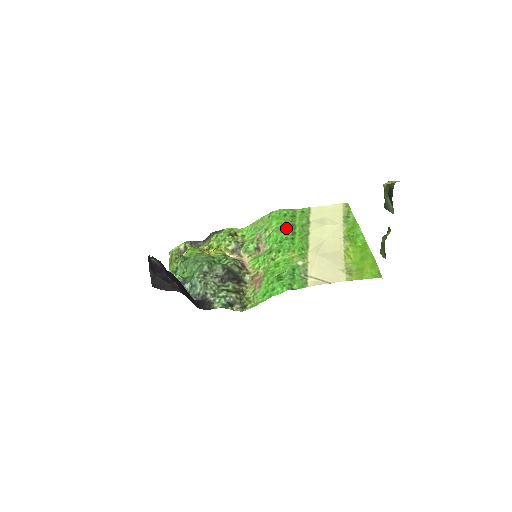
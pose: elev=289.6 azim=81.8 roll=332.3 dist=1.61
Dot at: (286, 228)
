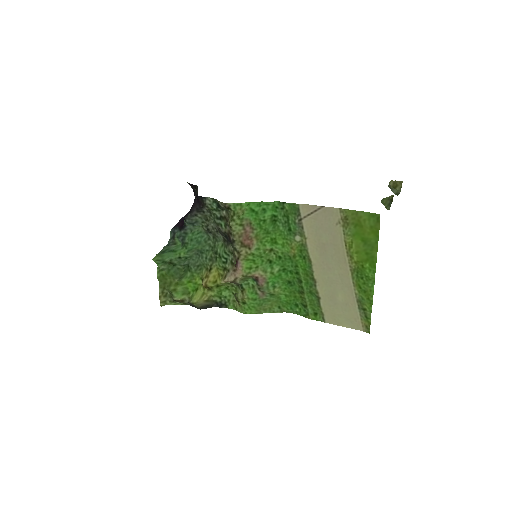
Dot at: (294, 287)
